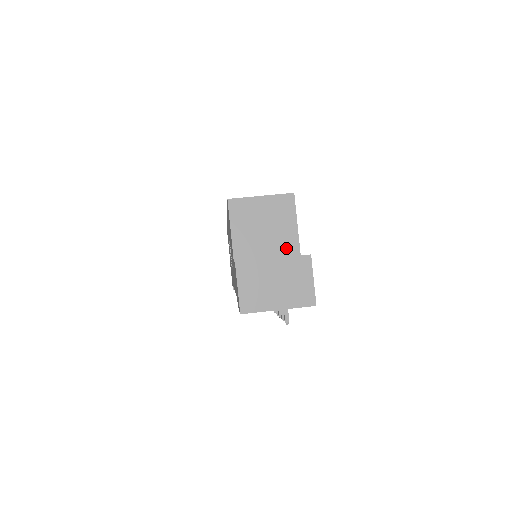
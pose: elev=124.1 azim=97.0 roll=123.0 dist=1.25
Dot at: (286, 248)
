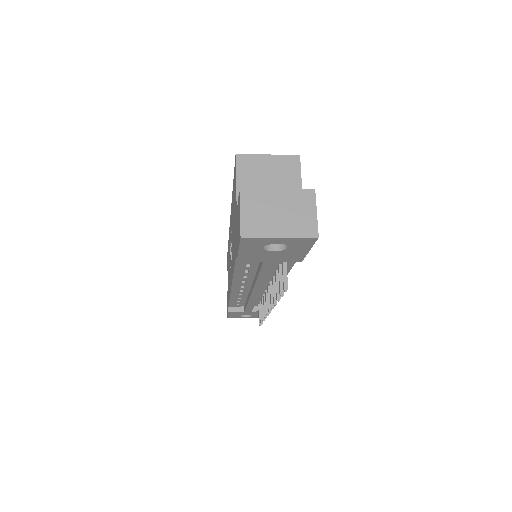
Dot at: occluded
